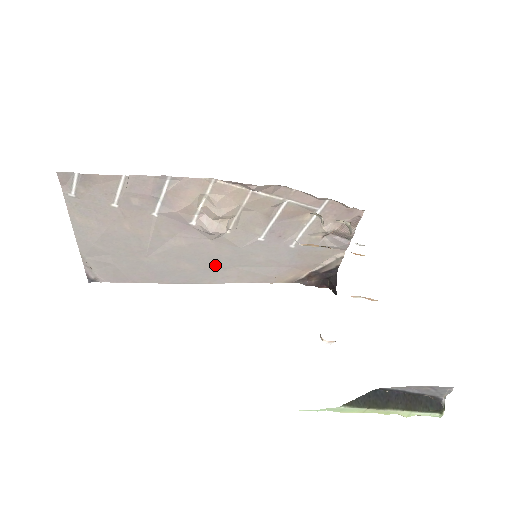
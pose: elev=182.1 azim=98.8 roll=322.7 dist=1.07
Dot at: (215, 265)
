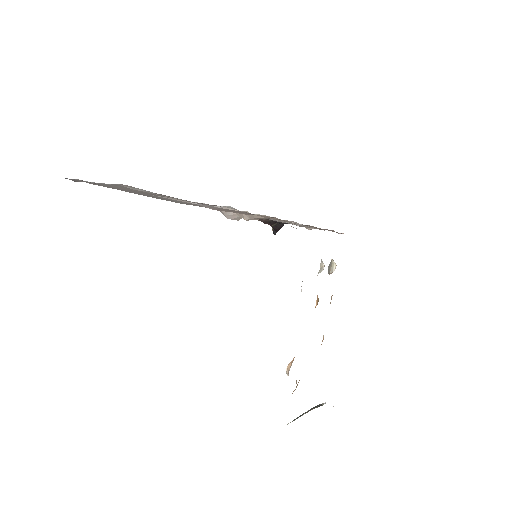
Dot at: occluded
